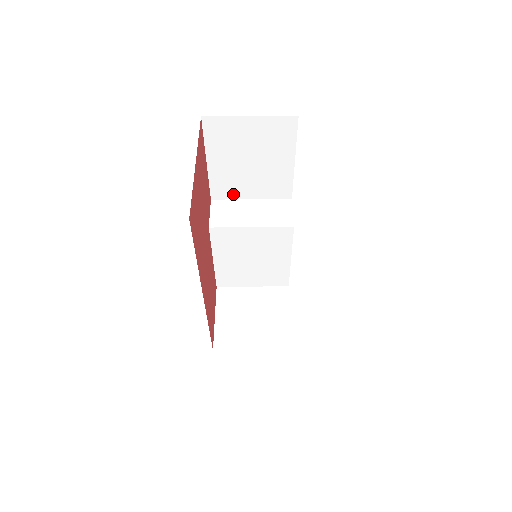
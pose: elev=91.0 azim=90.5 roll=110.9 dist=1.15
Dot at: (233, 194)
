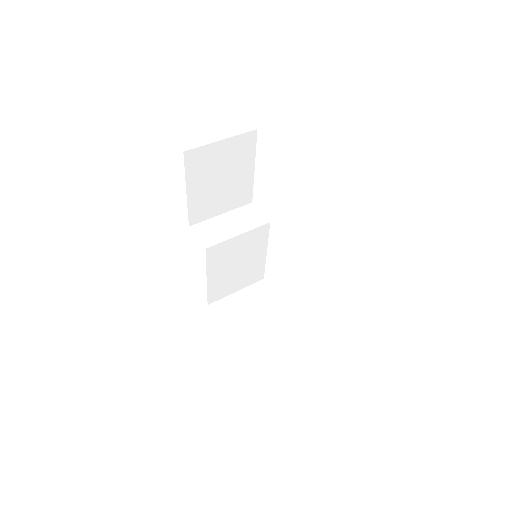
Dot at: (207, 215)
